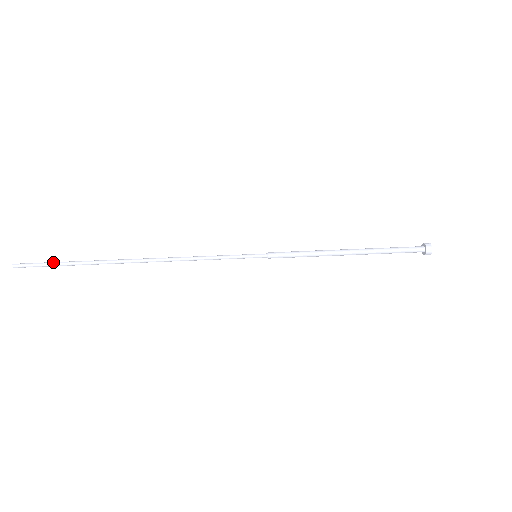
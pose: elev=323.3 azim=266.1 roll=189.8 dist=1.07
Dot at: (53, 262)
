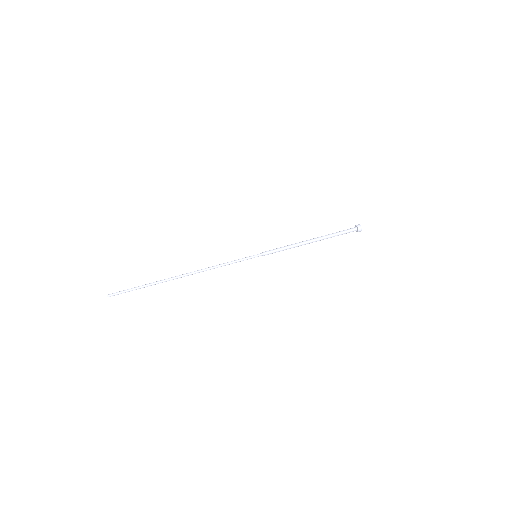
Dot at: (132, 288)
